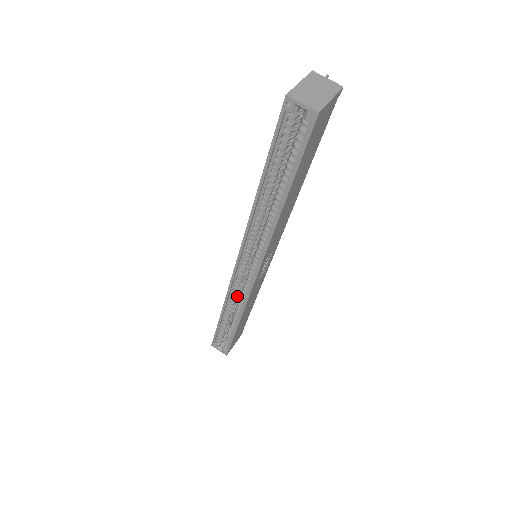
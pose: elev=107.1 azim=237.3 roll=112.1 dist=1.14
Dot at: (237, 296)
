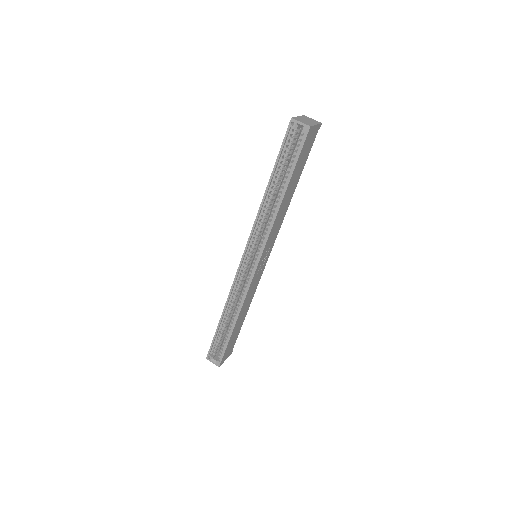
Dot at: (237, 297)
